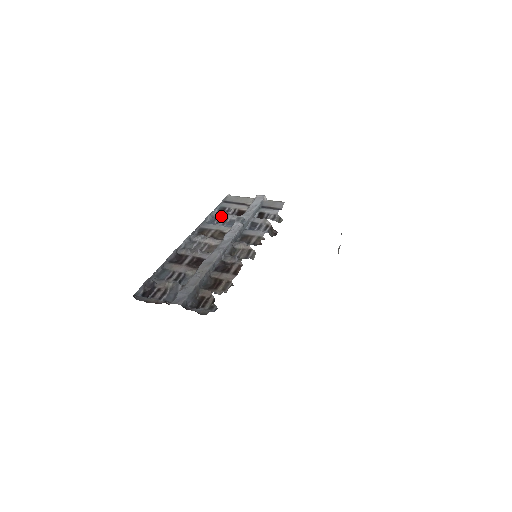
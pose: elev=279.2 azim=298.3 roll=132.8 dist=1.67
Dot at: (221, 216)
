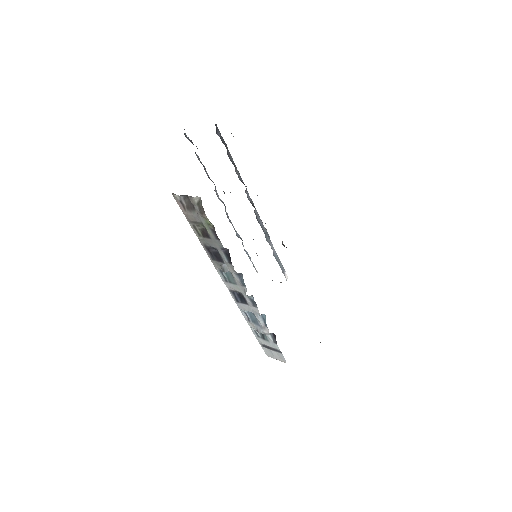
Dot at: occluded
